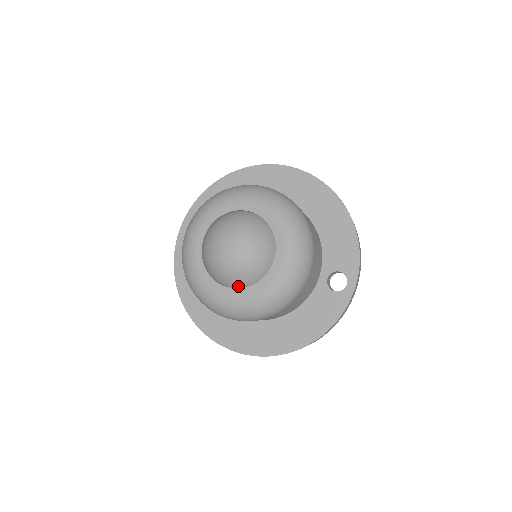
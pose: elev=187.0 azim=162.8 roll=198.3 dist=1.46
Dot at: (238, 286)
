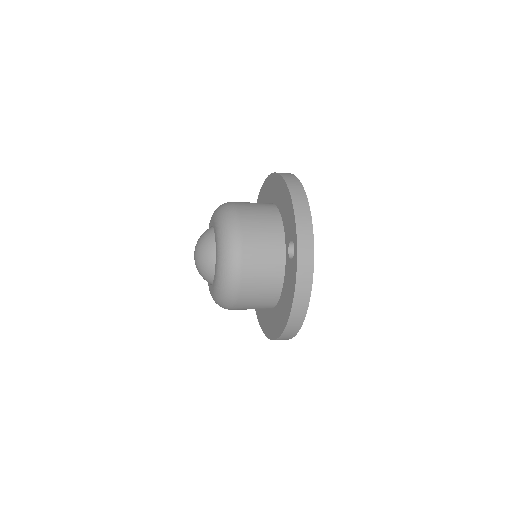
Dot at: (212, 282)
